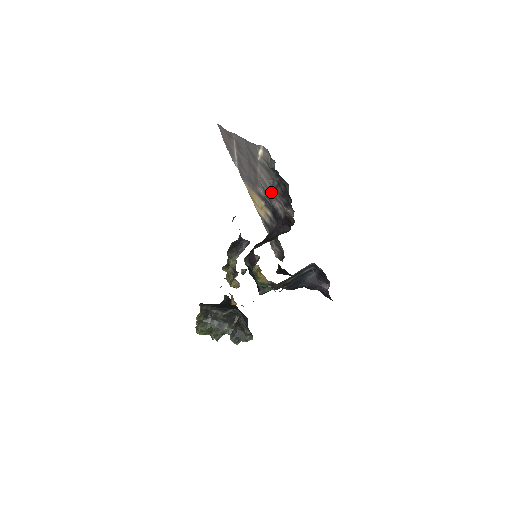
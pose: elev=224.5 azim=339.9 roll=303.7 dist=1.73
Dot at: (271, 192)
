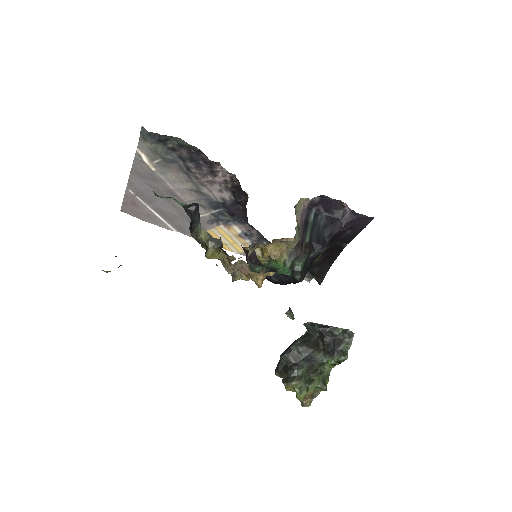
Dot at: (195, 184)
